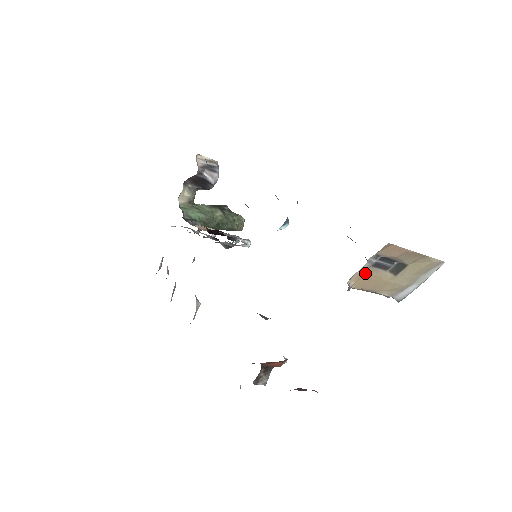
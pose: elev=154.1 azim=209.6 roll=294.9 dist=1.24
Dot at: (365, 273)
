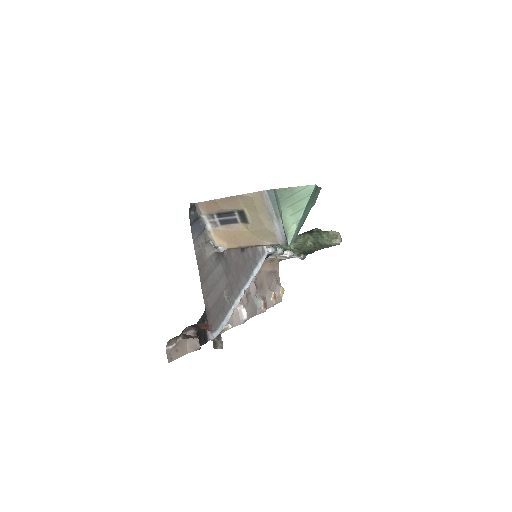
Dot at: (221, 233)
